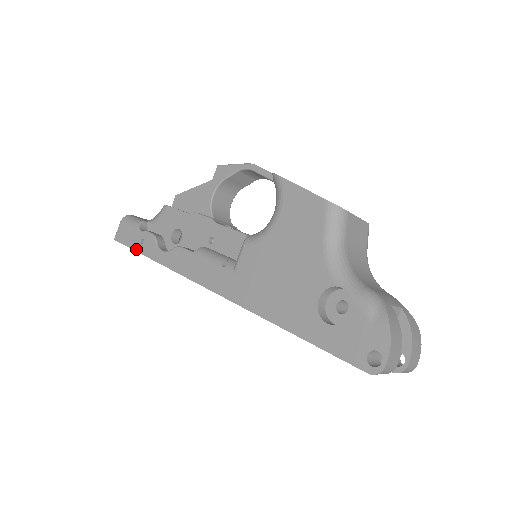
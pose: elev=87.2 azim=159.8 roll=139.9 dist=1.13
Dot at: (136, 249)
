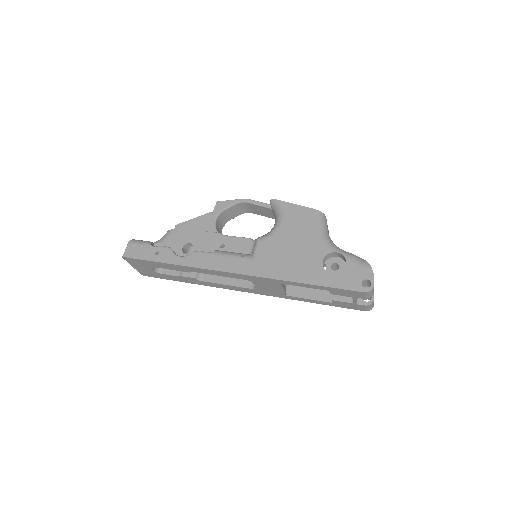
Dot at: (151, 259)
